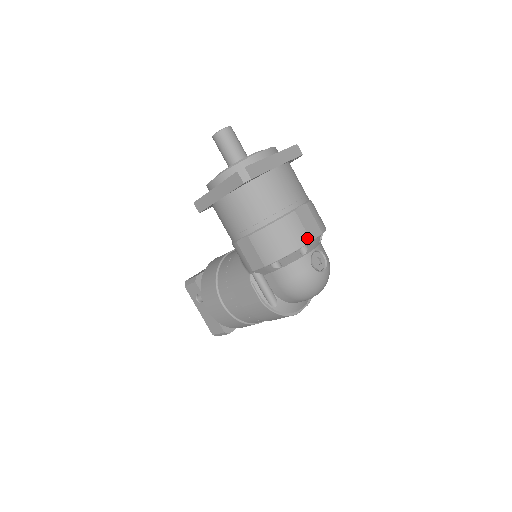
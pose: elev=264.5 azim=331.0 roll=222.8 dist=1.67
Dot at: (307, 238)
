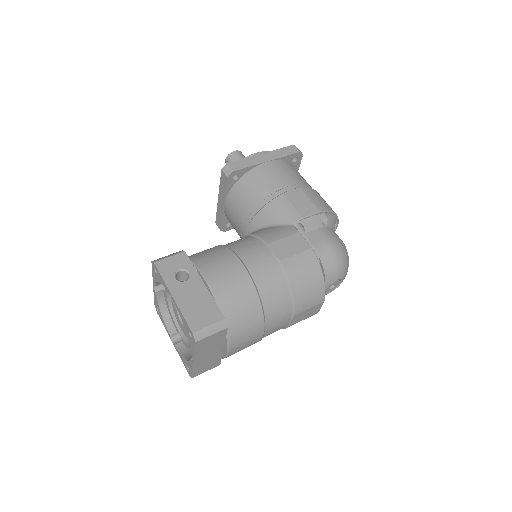
Dot at: (336, 220)
